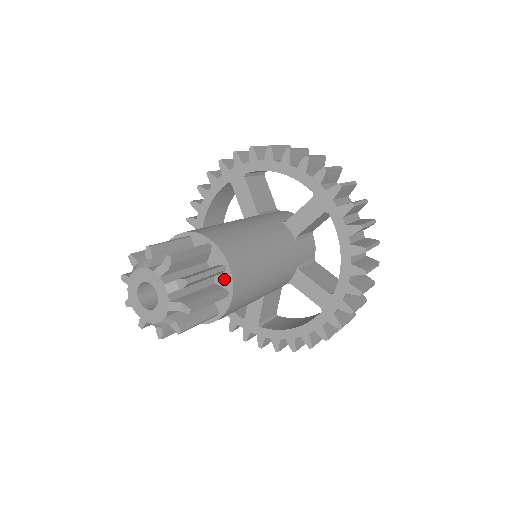
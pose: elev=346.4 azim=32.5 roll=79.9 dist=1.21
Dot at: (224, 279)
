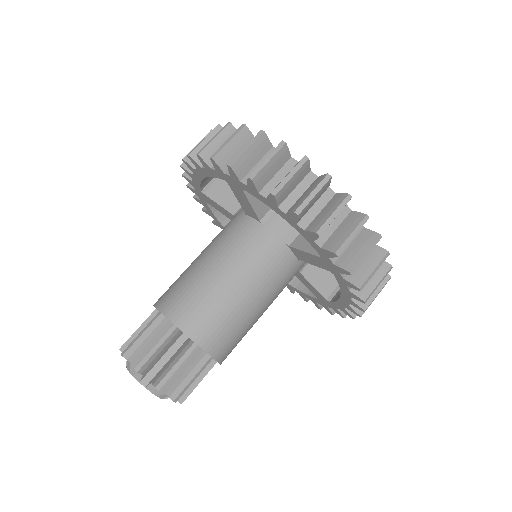
Dot at: occluded
